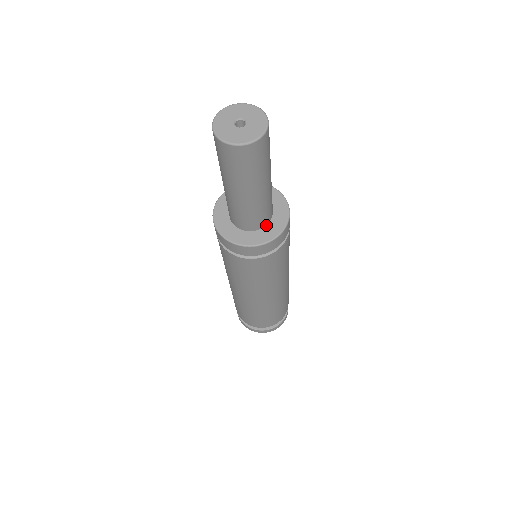
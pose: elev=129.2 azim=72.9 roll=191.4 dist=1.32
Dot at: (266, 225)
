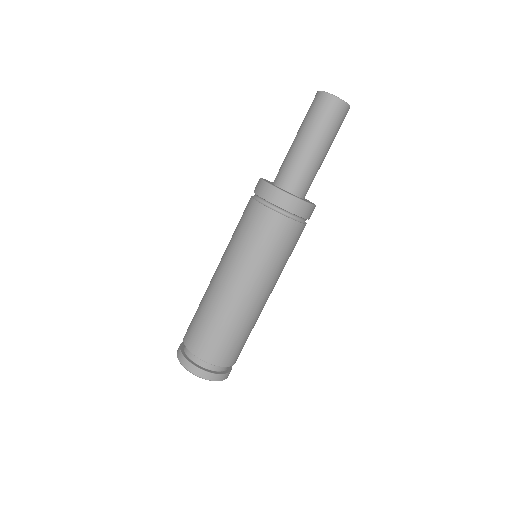
Dot at: (293, 194)
